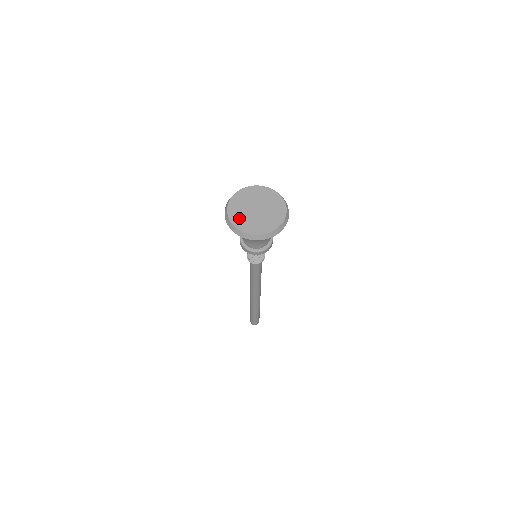
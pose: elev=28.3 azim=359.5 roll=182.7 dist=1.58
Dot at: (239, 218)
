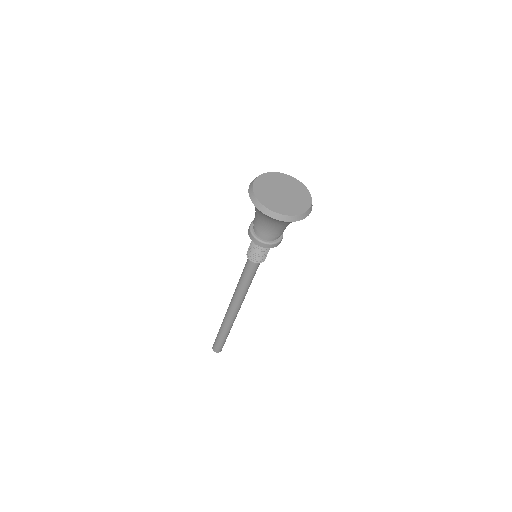
Dot at: (264, 183)
